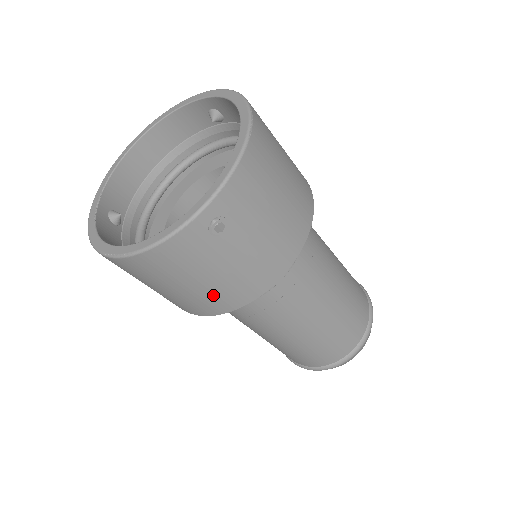
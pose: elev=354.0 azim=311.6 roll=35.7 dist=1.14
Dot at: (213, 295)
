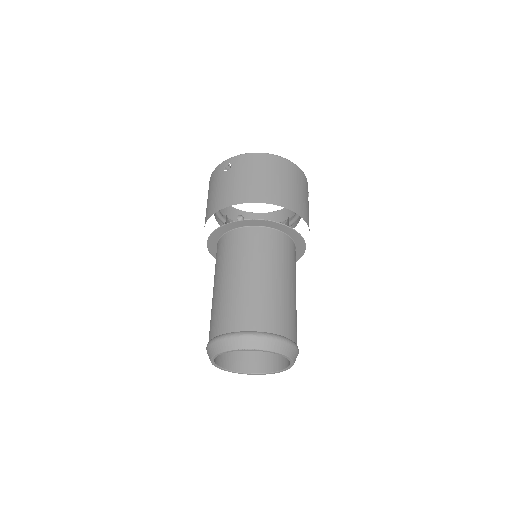
Dot at: (209, 207)
